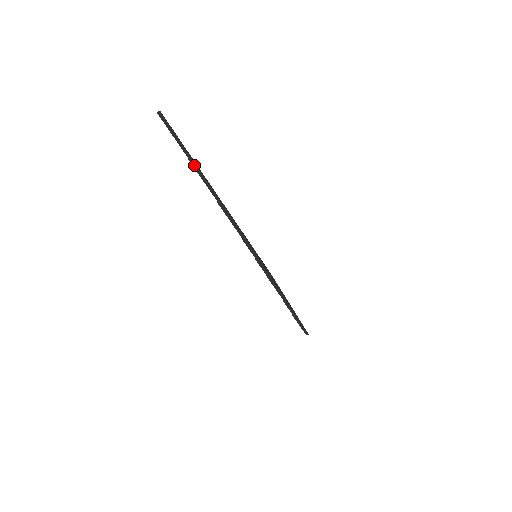
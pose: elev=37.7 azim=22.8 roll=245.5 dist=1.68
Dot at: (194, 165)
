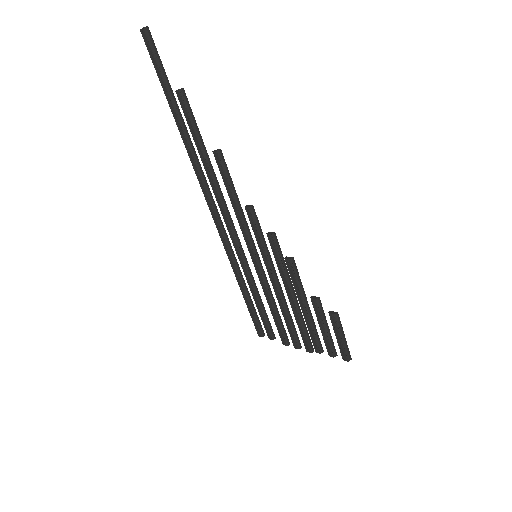
Dot at: (184, 98)
